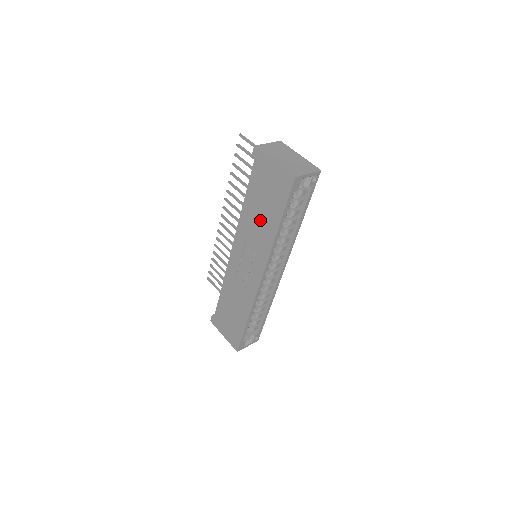
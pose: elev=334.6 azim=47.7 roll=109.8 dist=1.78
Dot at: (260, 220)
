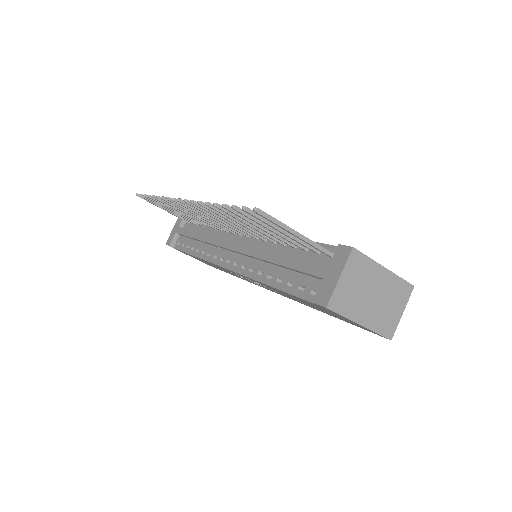
Dot at: (298, 300)
